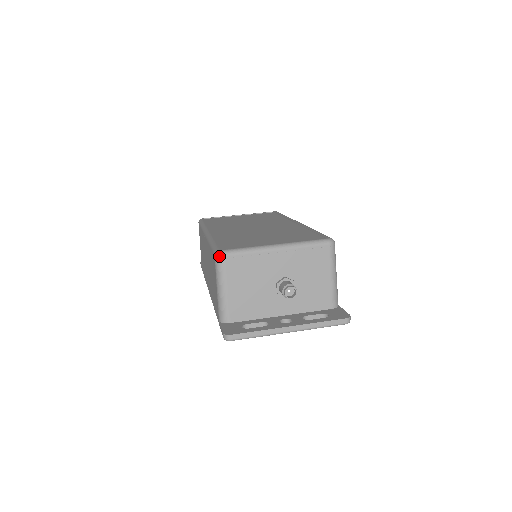
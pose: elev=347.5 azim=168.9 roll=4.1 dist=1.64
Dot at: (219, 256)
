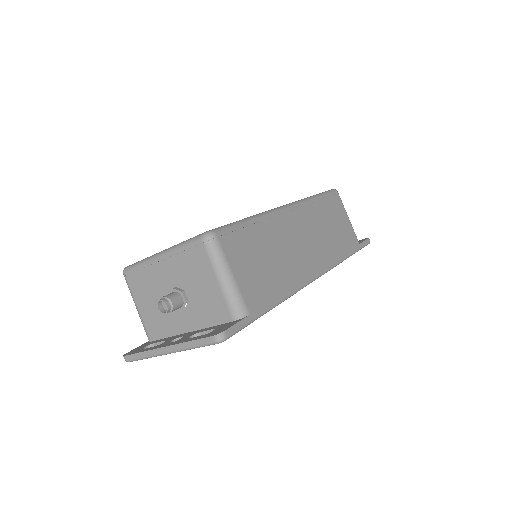
Dot at: (123, 274)
